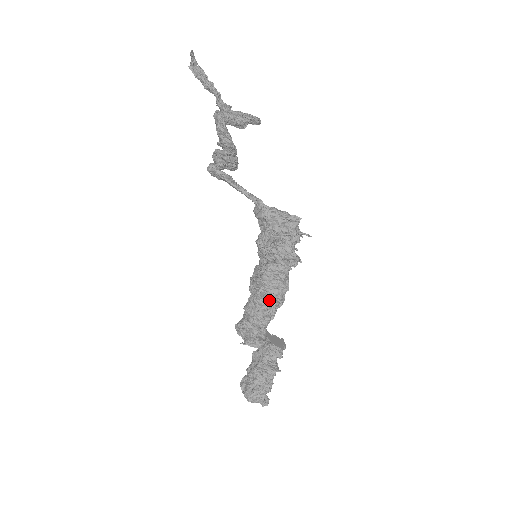
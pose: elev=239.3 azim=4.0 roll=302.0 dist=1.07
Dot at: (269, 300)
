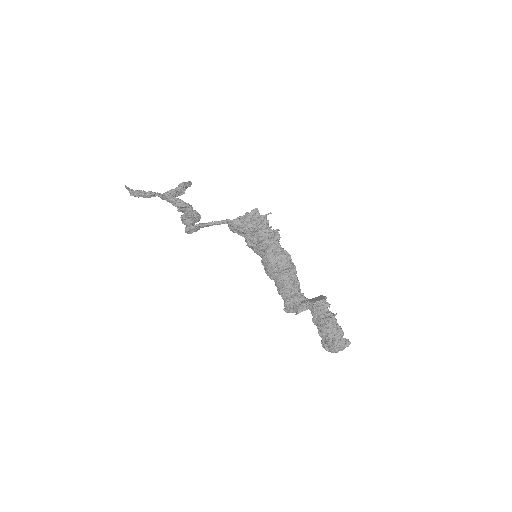
Dot at: (286, 273)
